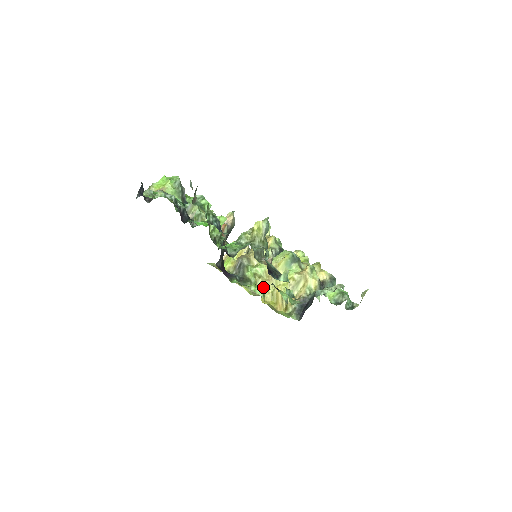
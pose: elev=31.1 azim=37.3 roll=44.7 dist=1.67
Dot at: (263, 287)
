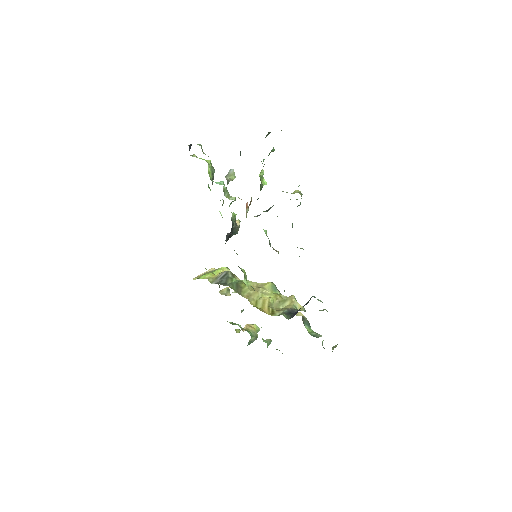
Dot at: occluded
